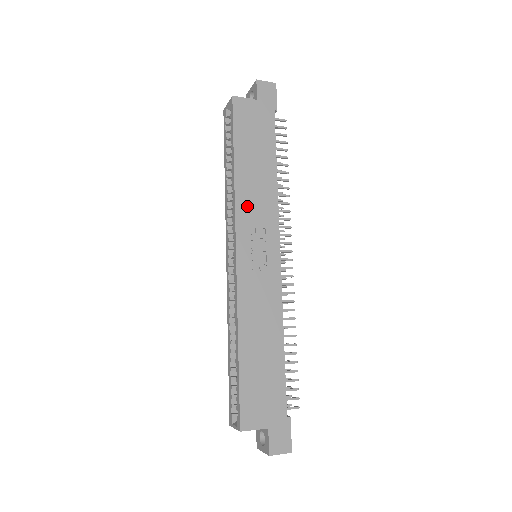
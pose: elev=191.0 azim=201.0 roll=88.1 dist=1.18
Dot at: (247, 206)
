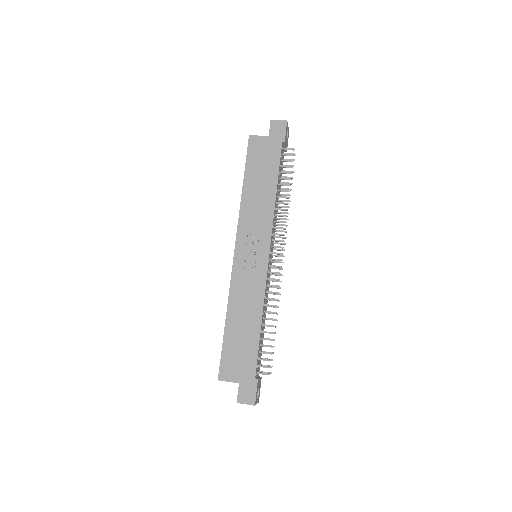
Dot at: (248, 218)
